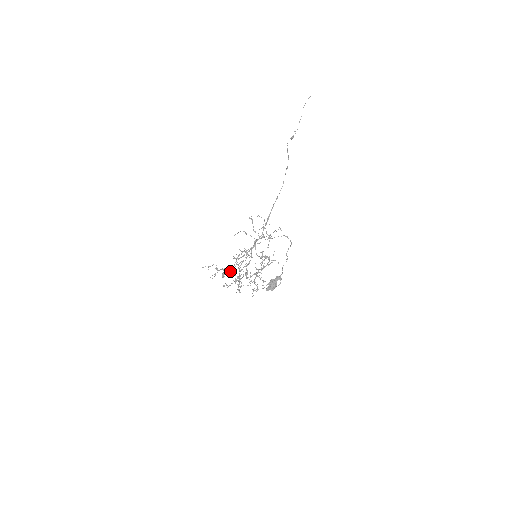
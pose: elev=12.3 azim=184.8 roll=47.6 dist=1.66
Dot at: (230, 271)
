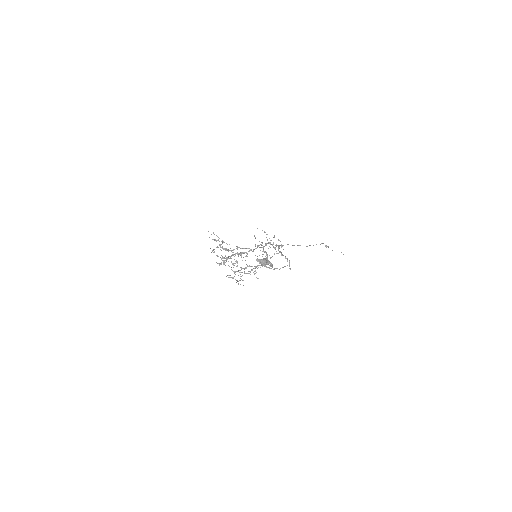
Dot at: occluded
